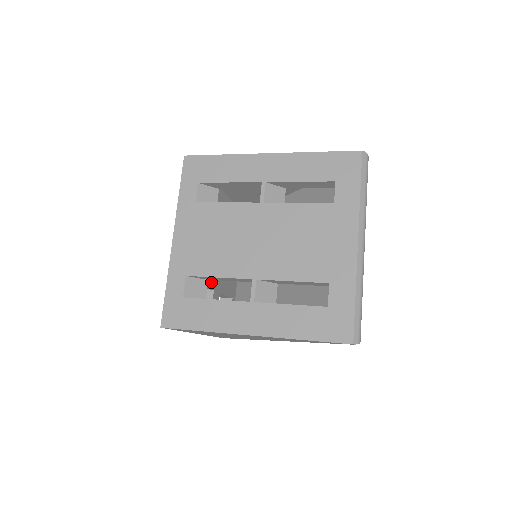
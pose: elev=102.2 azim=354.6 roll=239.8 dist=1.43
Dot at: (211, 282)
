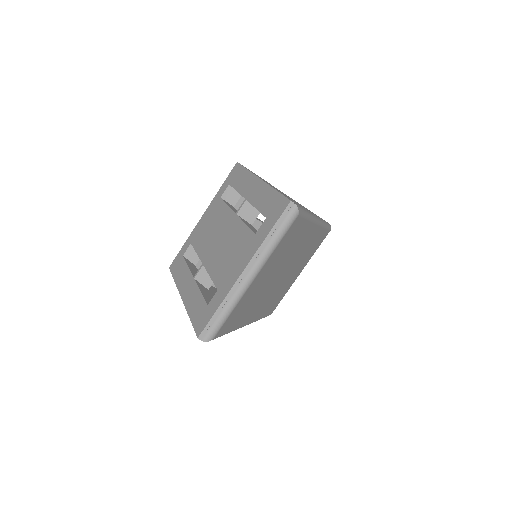
Dot at: occluded
